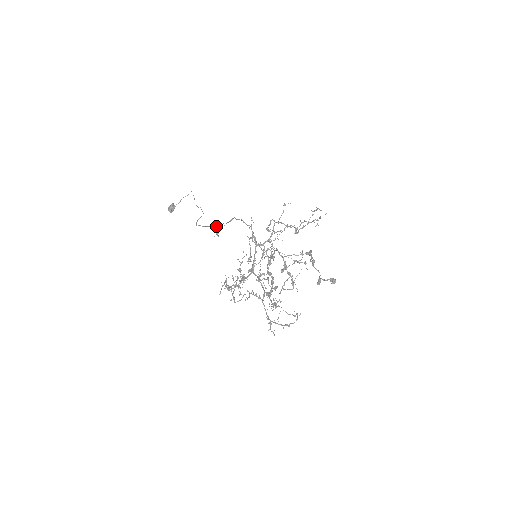
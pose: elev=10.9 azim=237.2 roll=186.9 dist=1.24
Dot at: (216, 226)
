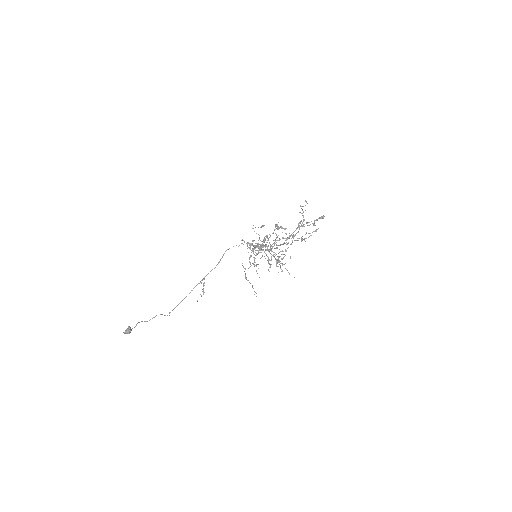
Dot at: (204, 278)
